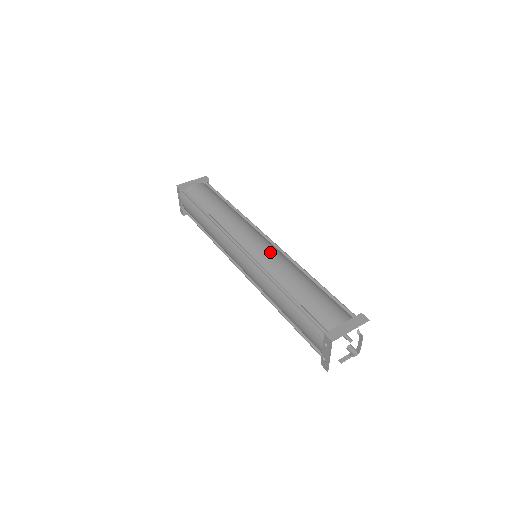
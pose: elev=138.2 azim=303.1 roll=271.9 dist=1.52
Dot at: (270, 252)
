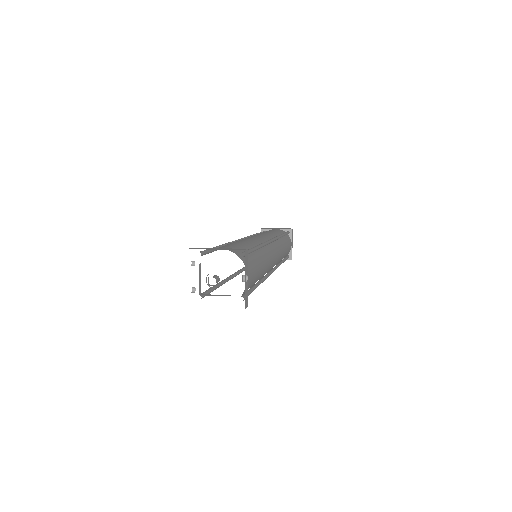
Dot at: (253, 237)
